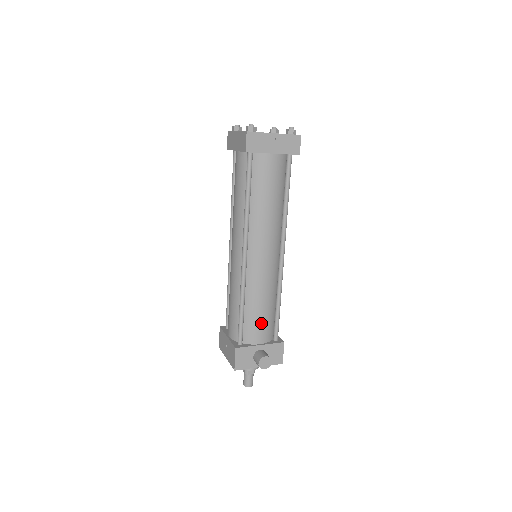
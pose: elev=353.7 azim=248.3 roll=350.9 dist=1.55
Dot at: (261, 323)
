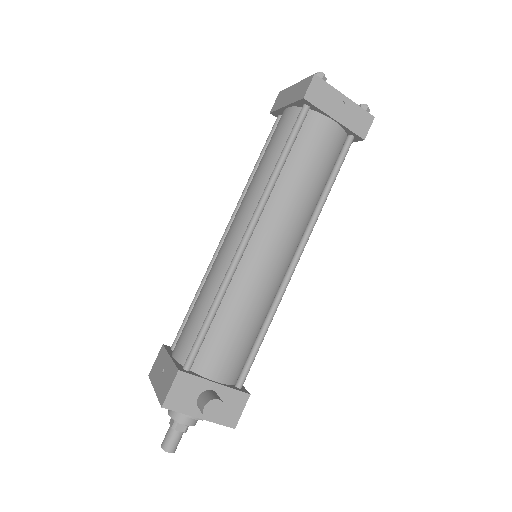
Dot at: (230, 348)
